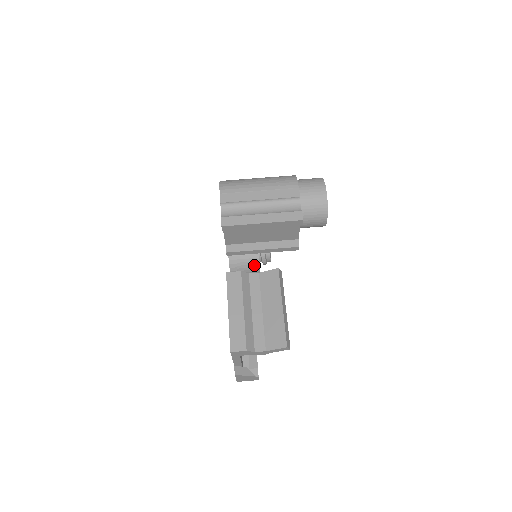
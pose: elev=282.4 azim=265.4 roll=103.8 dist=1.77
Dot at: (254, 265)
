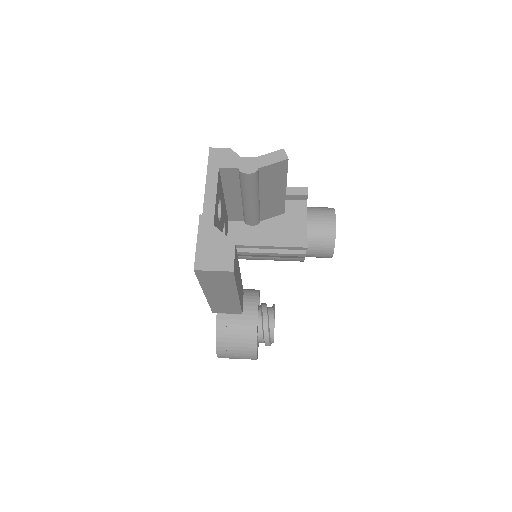
Dot at: (251, 300)
